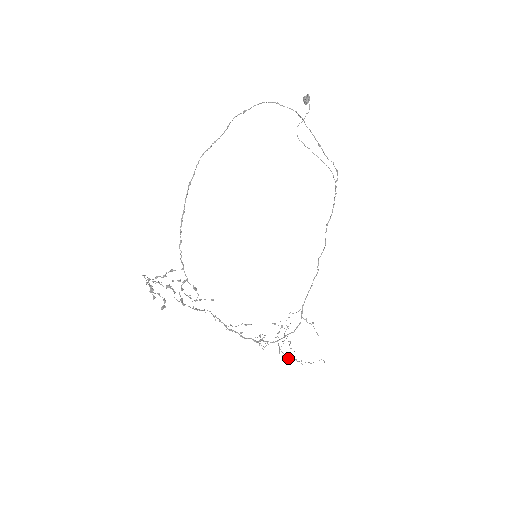
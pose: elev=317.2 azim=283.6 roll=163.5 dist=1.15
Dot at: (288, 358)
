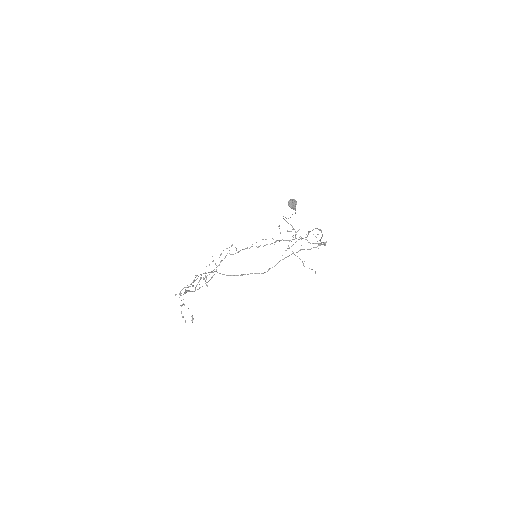
Dot at: occluded
